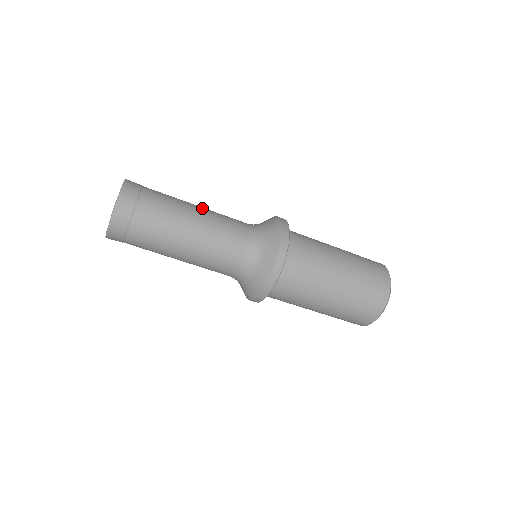
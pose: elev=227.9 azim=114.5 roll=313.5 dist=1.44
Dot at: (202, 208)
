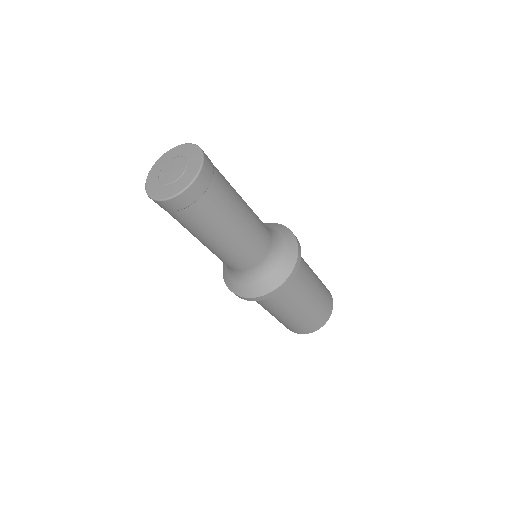
Dot at: (248, 206)
